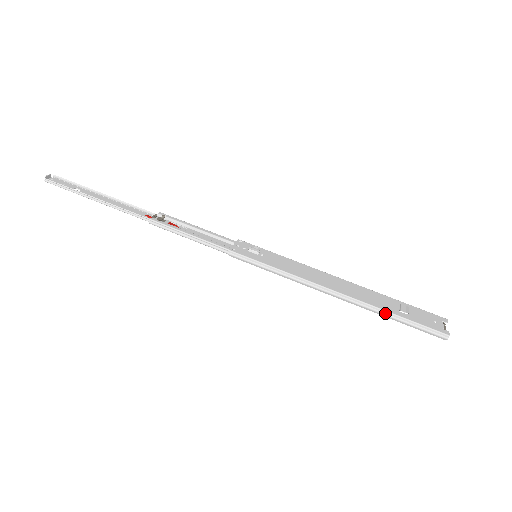
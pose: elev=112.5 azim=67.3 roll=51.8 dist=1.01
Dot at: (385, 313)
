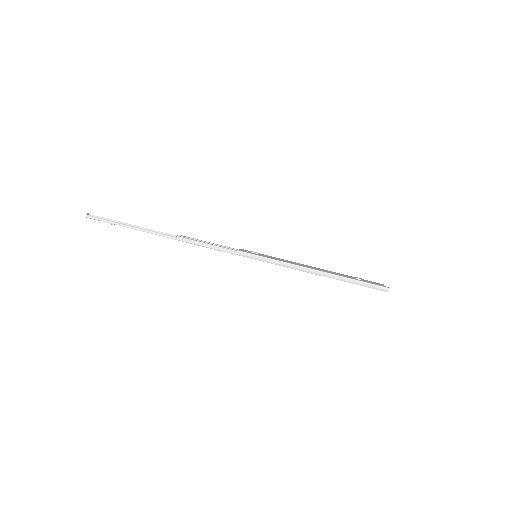
Dot at: (349, 279)
